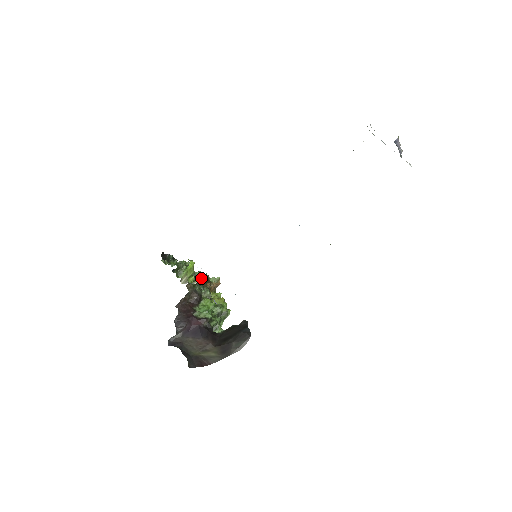
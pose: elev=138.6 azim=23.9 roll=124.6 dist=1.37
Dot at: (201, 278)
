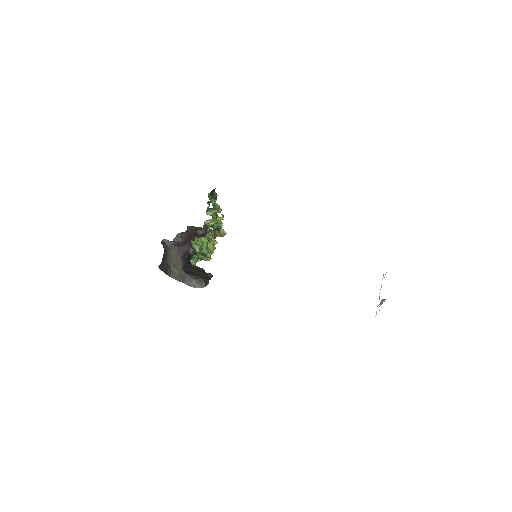
Dot at: (217, 225)
